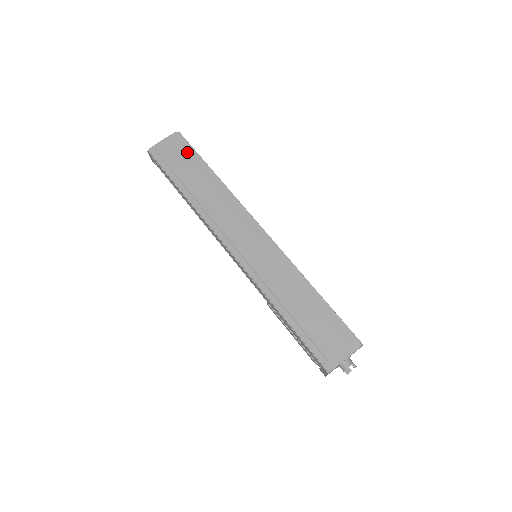
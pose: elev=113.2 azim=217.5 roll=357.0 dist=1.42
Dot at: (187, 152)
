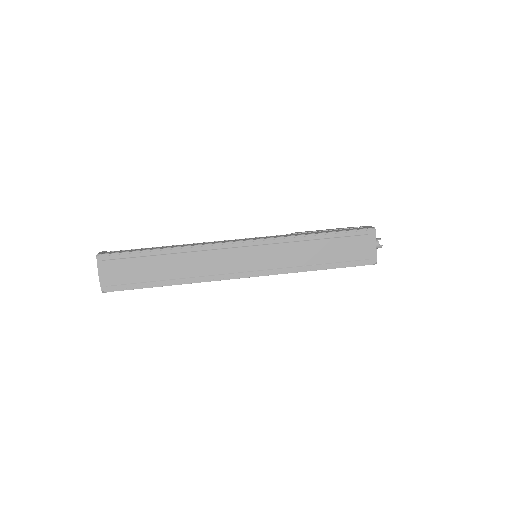
Dot at: (126, 260)
